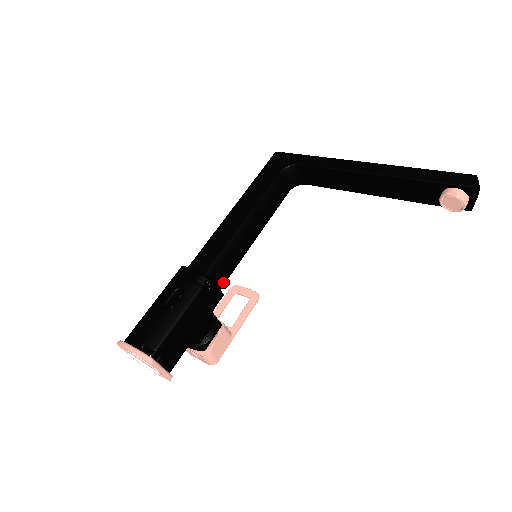
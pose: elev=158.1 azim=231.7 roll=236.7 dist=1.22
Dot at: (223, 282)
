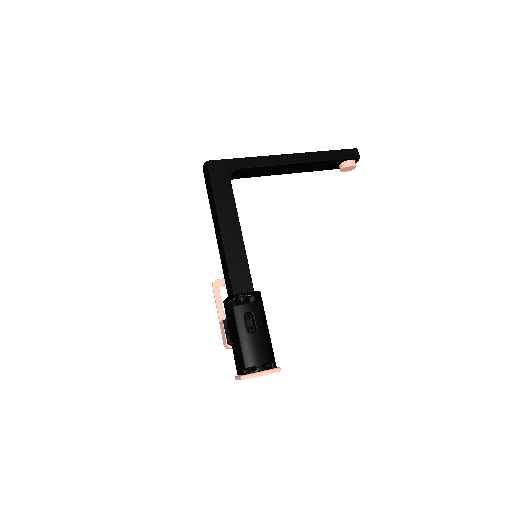
Dot at: occluded
